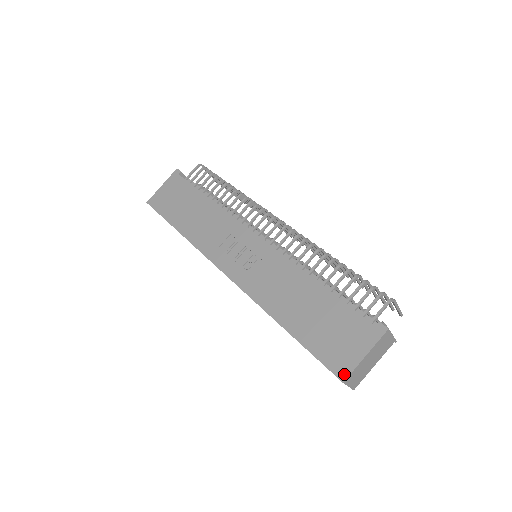
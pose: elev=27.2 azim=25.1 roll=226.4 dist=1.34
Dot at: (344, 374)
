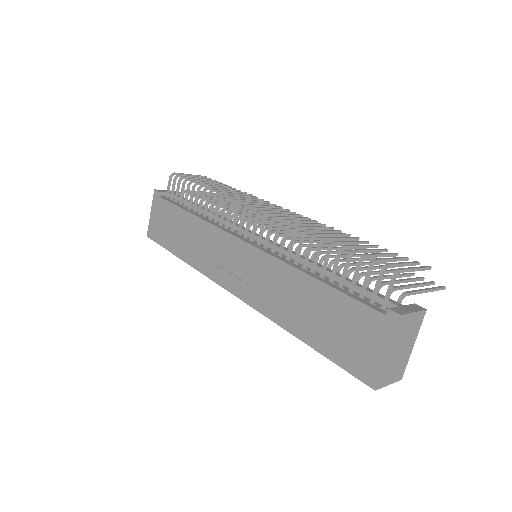
Dot at: (373, 380)
